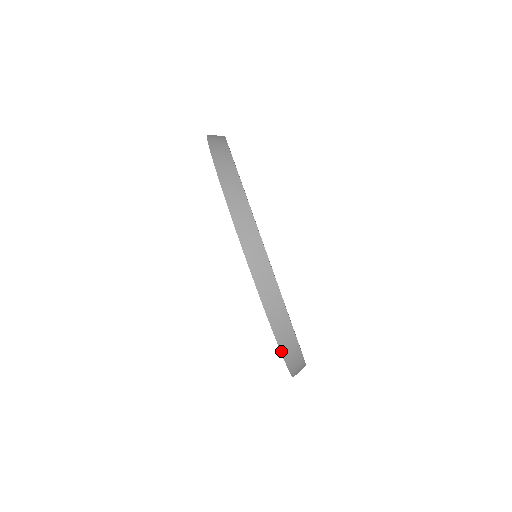
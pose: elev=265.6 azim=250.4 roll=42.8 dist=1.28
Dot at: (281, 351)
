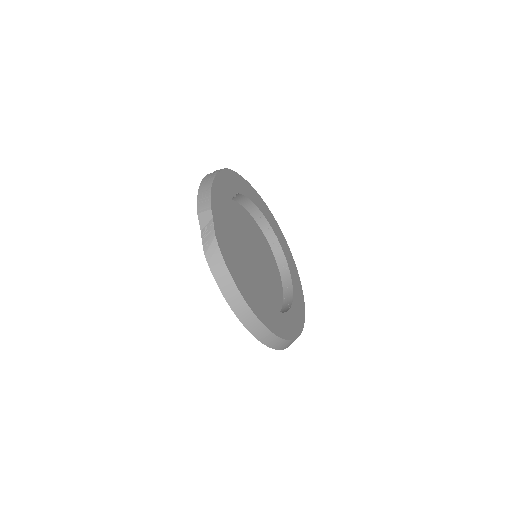
Dot at: occluded
